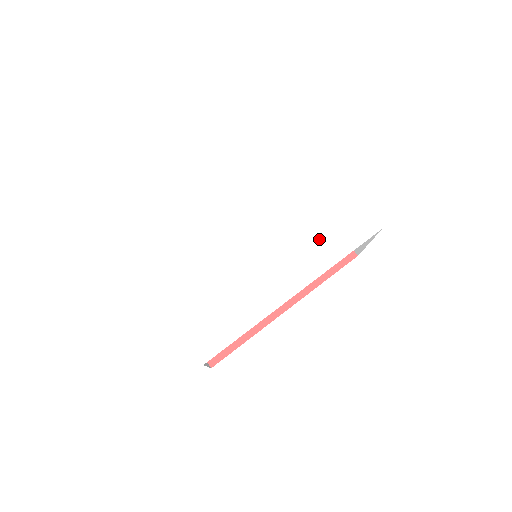
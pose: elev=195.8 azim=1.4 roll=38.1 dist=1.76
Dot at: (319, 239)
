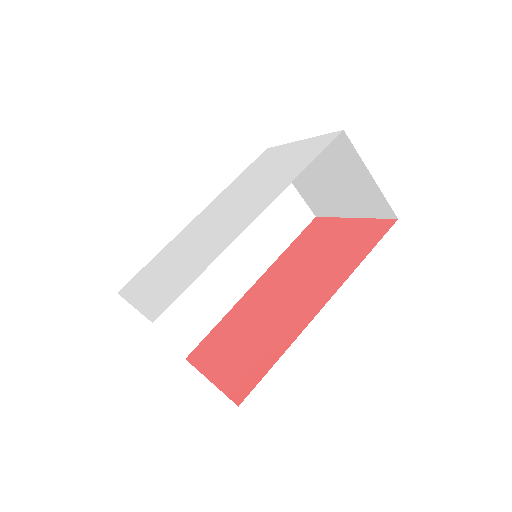
Dot at: (280, 177)
